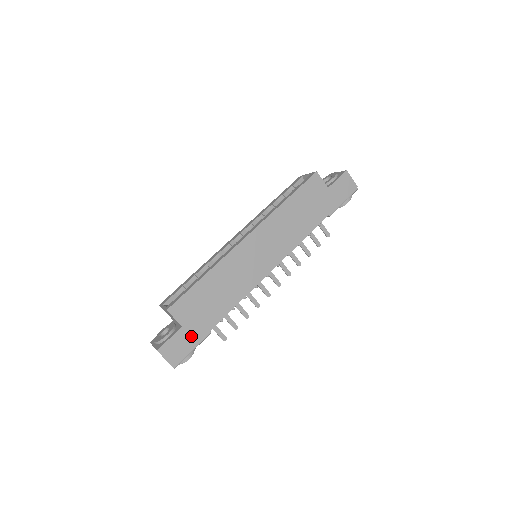
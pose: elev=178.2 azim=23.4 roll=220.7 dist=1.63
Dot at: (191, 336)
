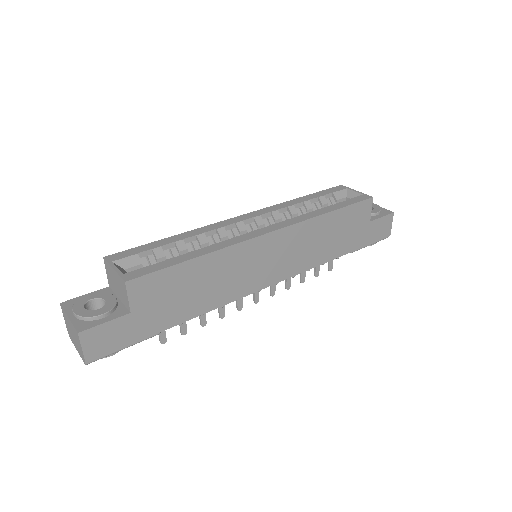
Dot at: (134, 330)
